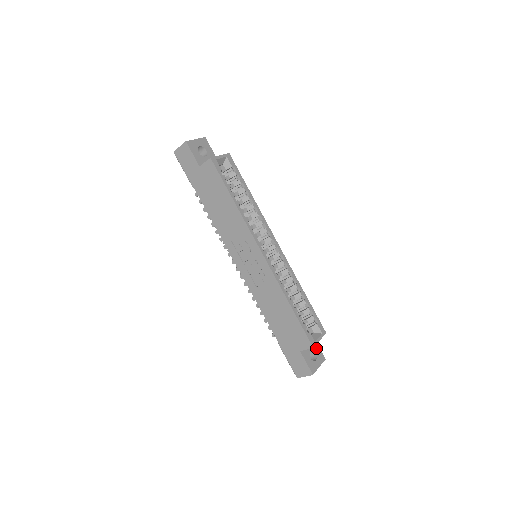
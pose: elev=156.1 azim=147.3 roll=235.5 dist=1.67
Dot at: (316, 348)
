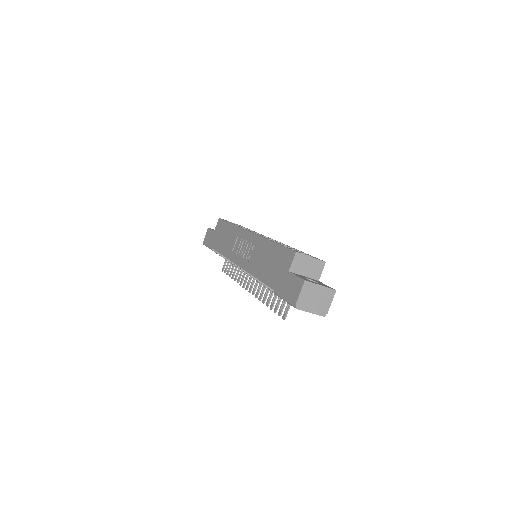
Dot at: (320, 283)
